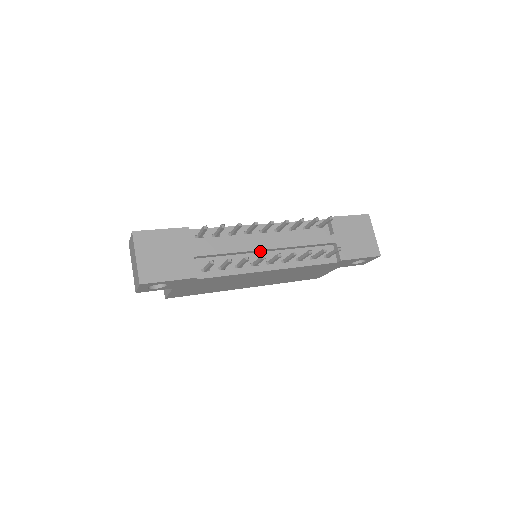
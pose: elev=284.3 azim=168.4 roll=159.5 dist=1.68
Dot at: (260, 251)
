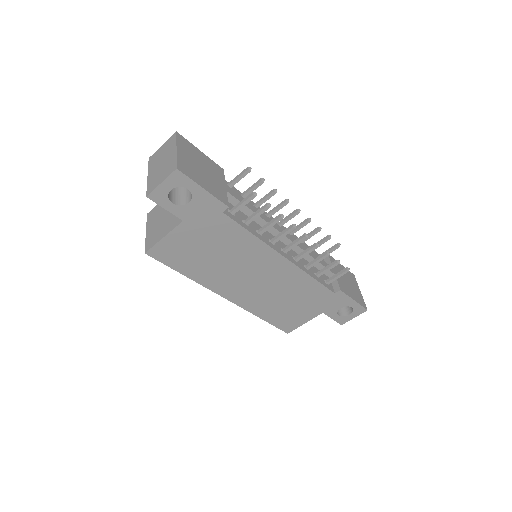
Dot at: occluded
